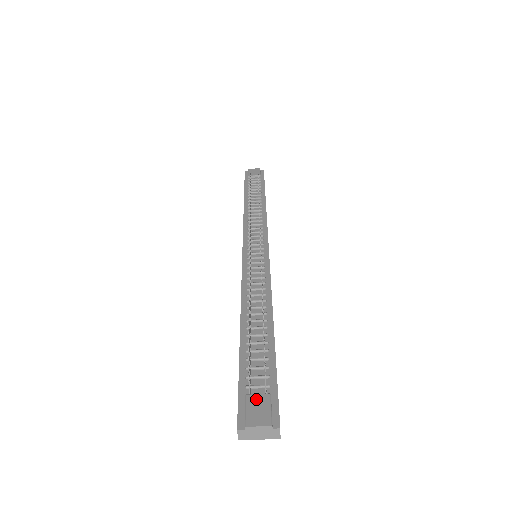
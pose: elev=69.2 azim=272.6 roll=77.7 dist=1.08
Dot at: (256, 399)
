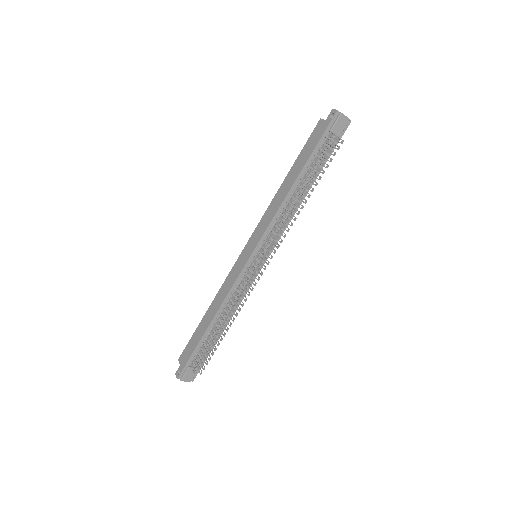
Dot at: (192, 371)
